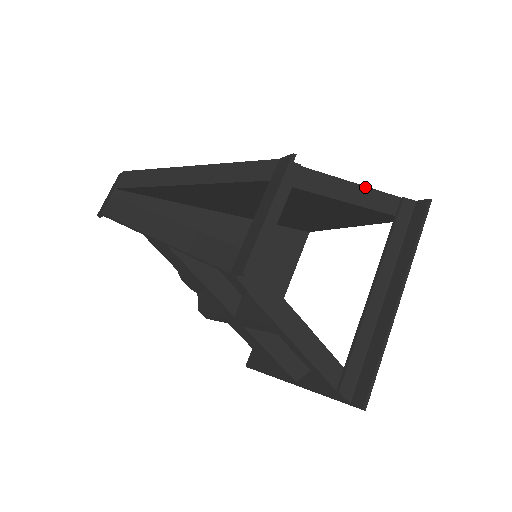
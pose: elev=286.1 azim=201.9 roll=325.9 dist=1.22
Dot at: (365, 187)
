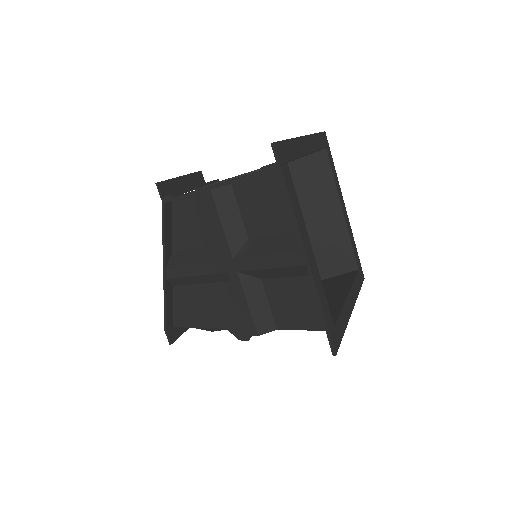
Dot at: occluded
